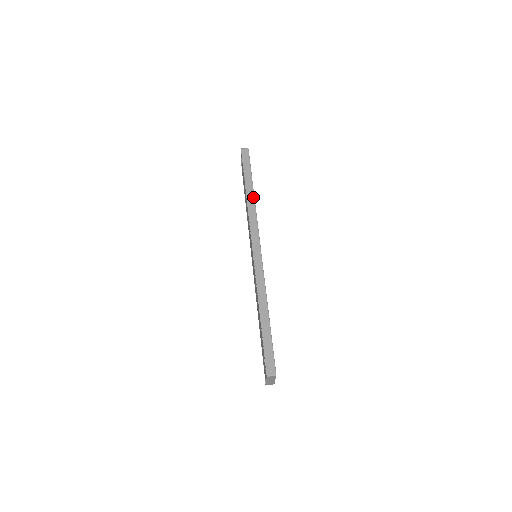
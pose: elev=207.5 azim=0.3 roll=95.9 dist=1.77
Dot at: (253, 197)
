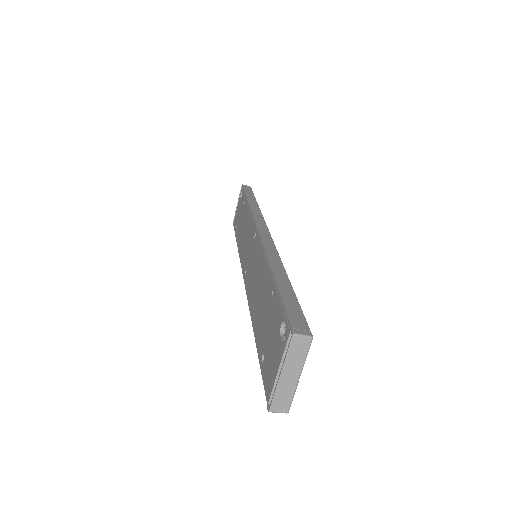
Dot at: (257, 205)
